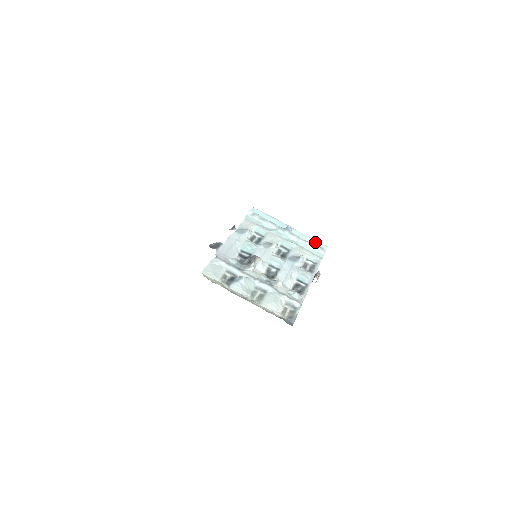
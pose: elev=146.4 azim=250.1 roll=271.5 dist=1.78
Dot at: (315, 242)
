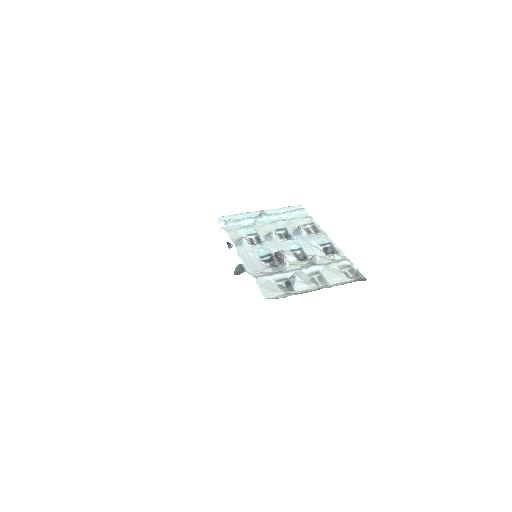
Dot at: (289, 208)
